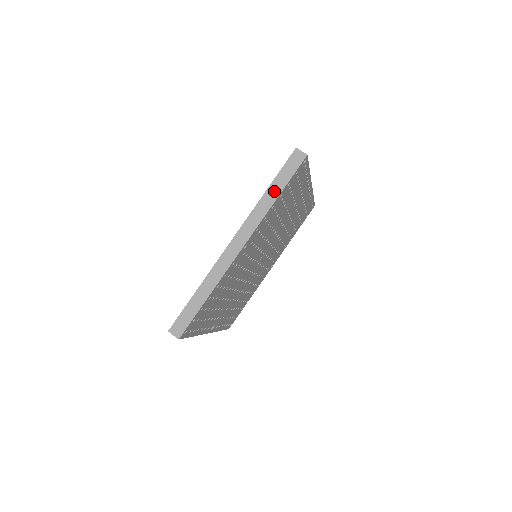
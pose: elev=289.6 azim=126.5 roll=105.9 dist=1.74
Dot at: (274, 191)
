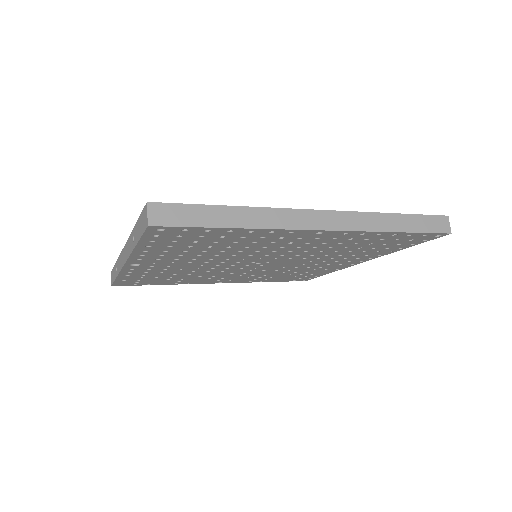
Dot at: (399, 223)
